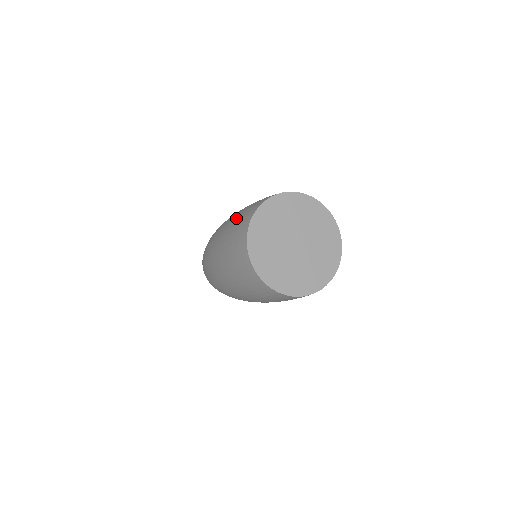
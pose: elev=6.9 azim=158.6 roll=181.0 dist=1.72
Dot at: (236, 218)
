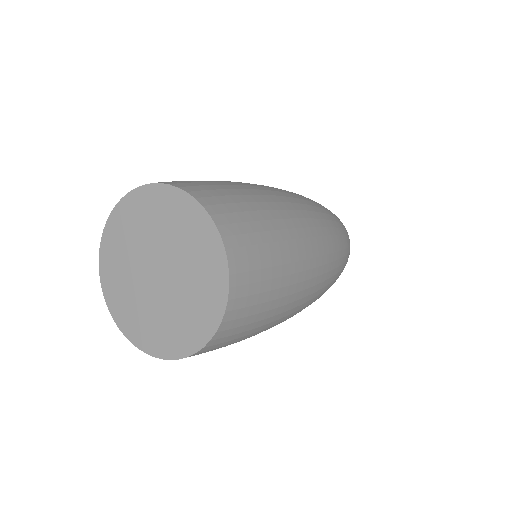
Dot at: occluded
